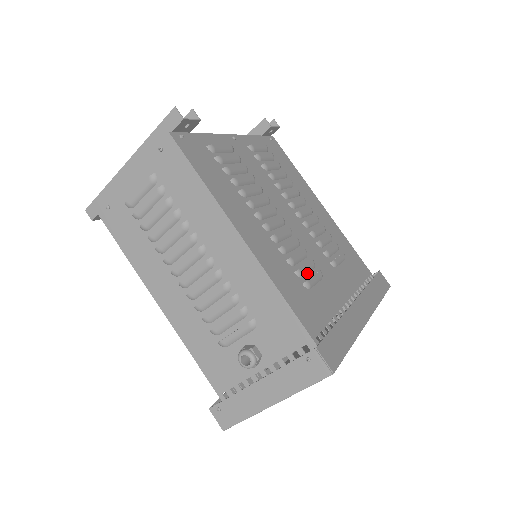
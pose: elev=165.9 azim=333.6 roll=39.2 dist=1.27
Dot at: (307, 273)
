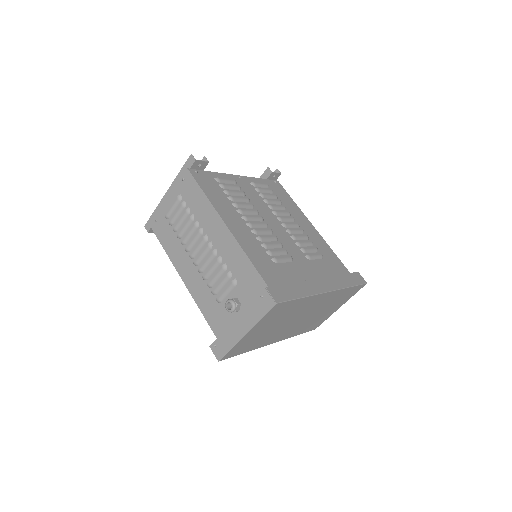
Dot at: (278, 255)
